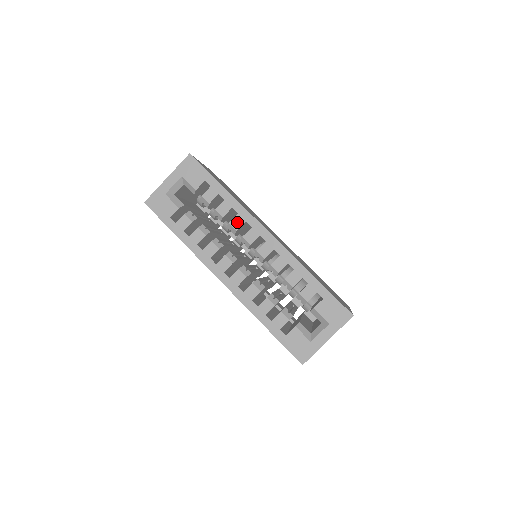
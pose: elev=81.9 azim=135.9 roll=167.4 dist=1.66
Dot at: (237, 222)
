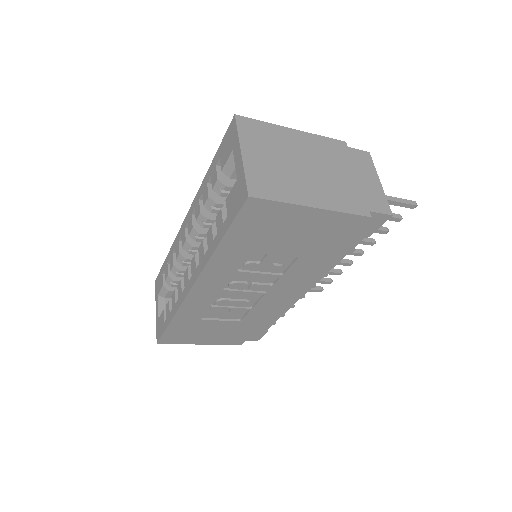
Dot at: (177, 251)
